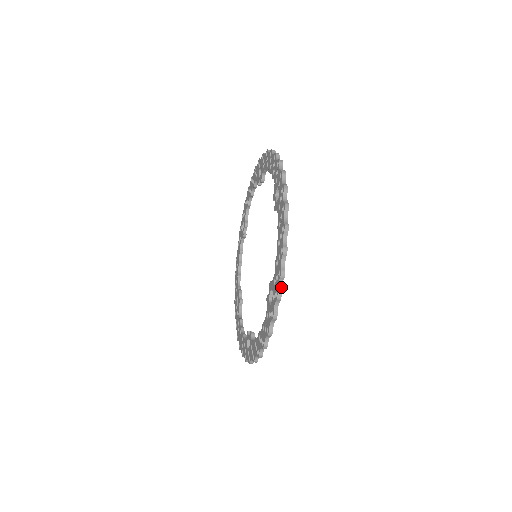
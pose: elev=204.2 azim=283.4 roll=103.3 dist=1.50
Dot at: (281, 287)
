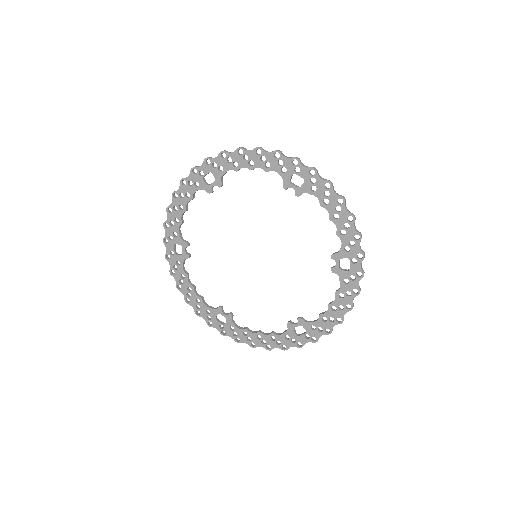
Dot at: occluded
